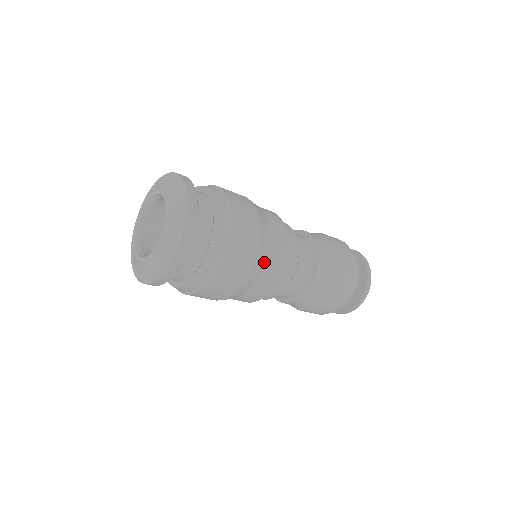
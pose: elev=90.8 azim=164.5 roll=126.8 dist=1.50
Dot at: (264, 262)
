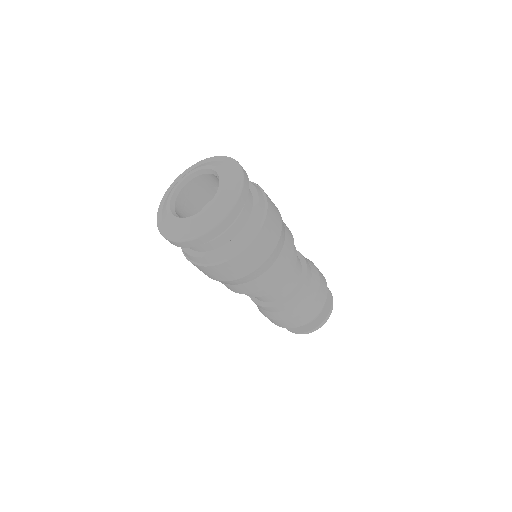
Dot at: (282, 246)
